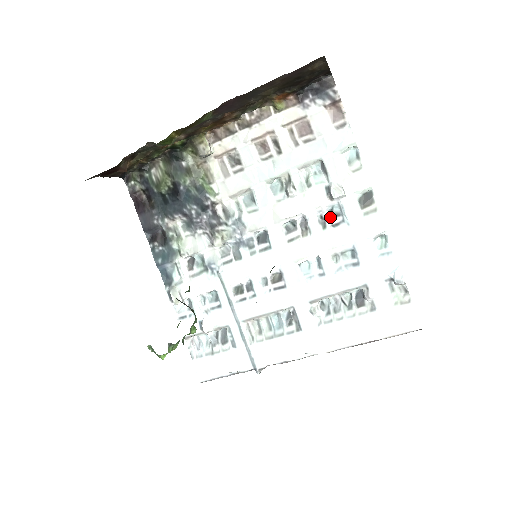
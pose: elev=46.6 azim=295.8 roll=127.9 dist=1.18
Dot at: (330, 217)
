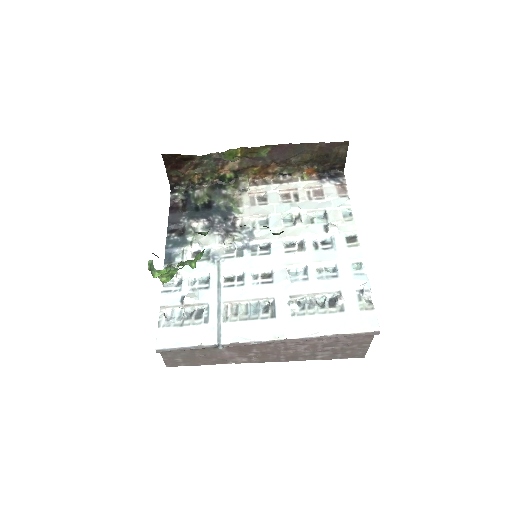
Dot at: (322, 244)
